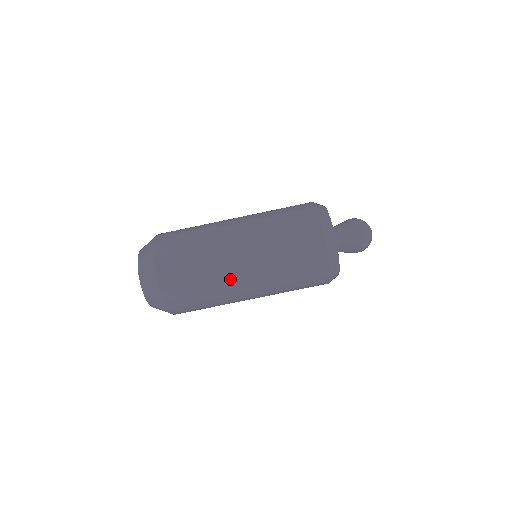
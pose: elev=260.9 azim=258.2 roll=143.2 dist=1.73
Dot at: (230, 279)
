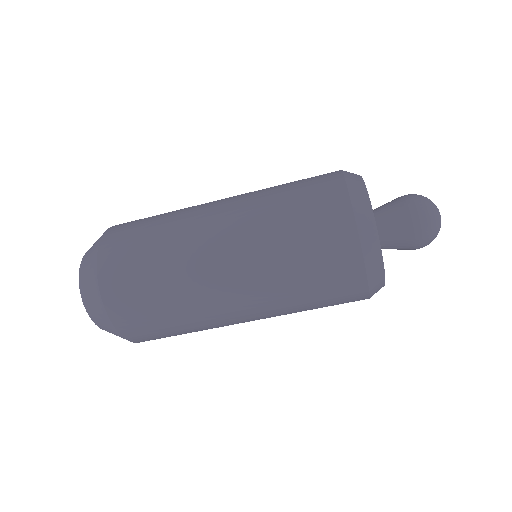
Dot at: (198, 261)
